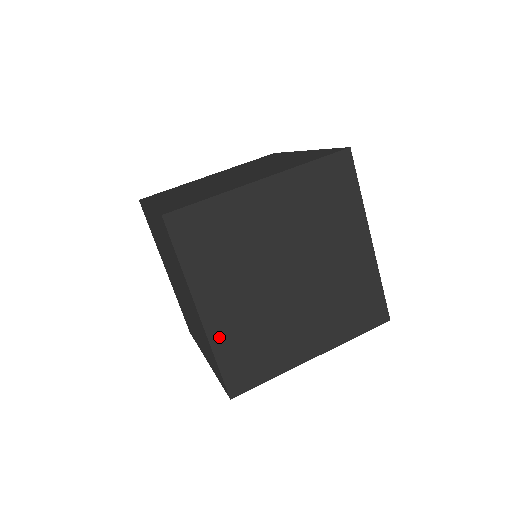
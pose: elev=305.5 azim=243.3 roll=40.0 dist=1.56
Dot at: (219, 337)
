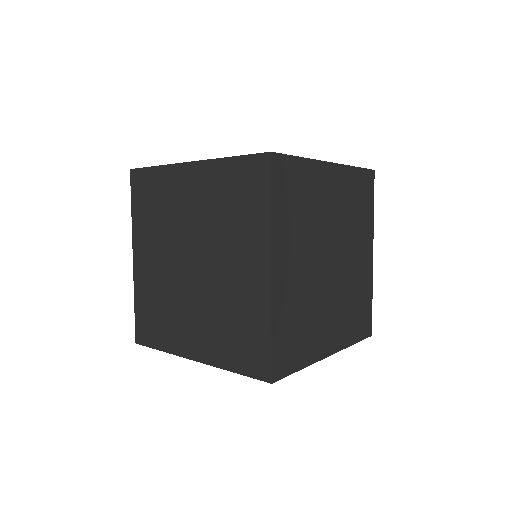
Dot at: (279, 304)
